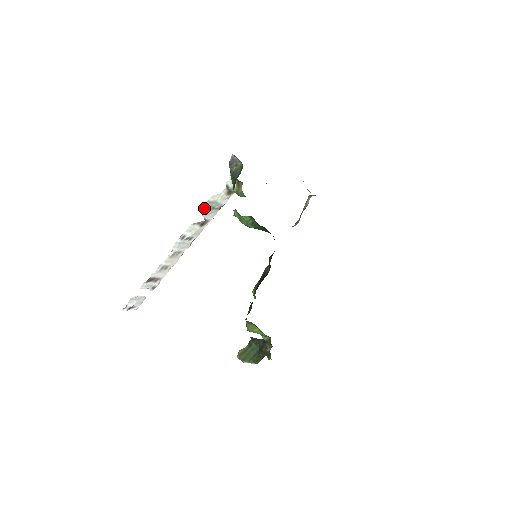
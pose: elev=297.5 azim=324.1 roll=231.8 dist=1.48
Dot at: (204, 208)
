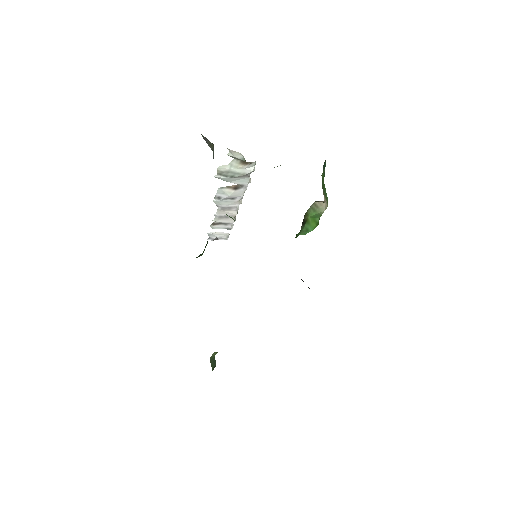
Dot at: (219, 176)
